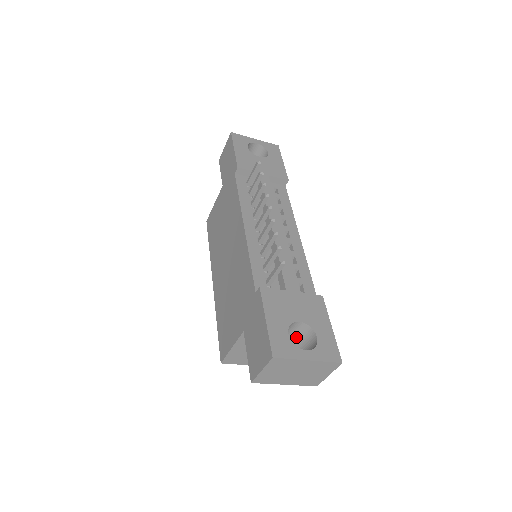
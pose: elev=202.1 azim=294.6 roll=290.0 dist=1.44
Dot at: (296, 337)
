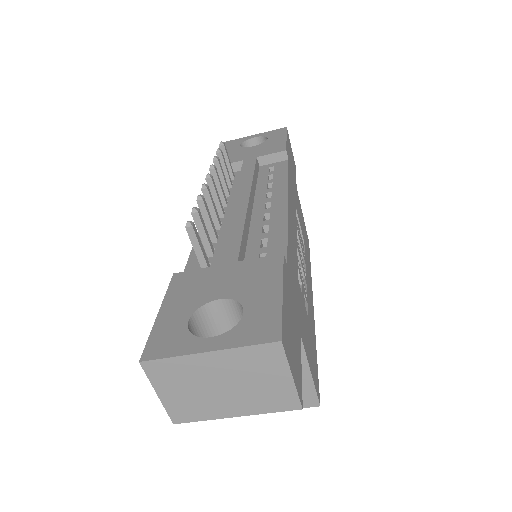
Dot at: occluded
